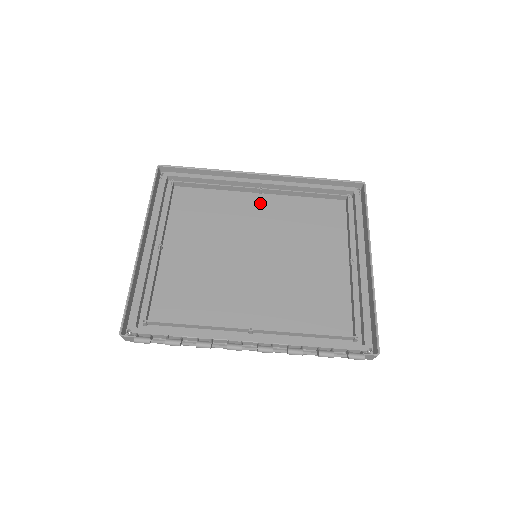
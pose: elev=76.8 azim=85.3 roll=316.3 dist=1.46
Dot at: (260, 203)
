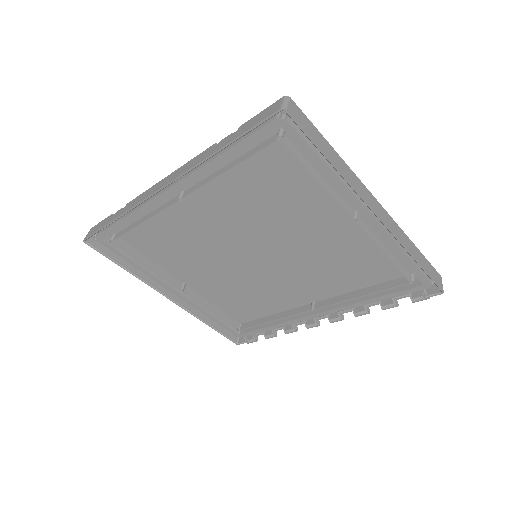
Dot at: (198, 205)
